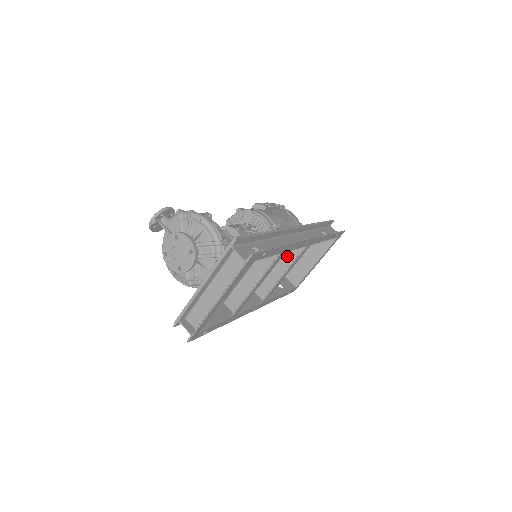
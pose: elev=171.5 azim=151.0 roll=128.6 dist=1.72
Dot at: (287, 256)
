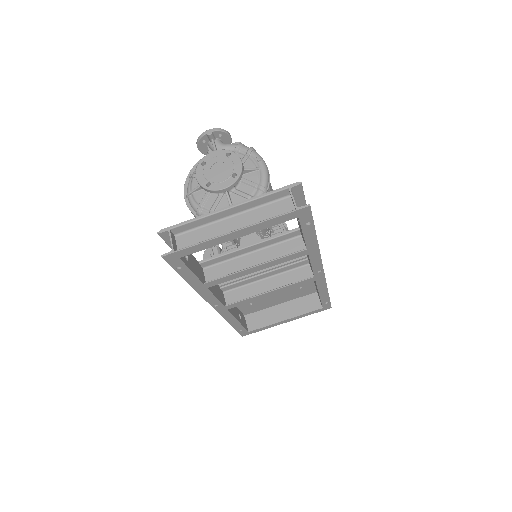
Dot at: (284, 278)
